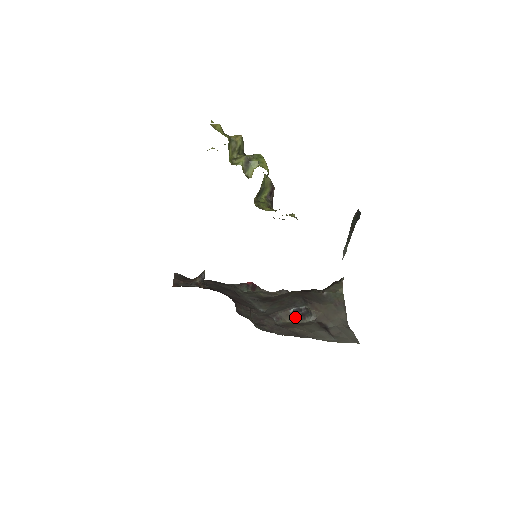
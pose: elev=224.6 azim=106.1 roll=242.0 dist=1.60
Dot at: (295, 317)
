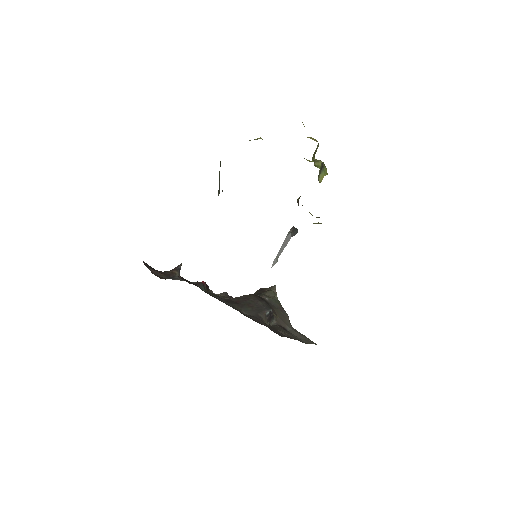
Dot at: (268, 320)
